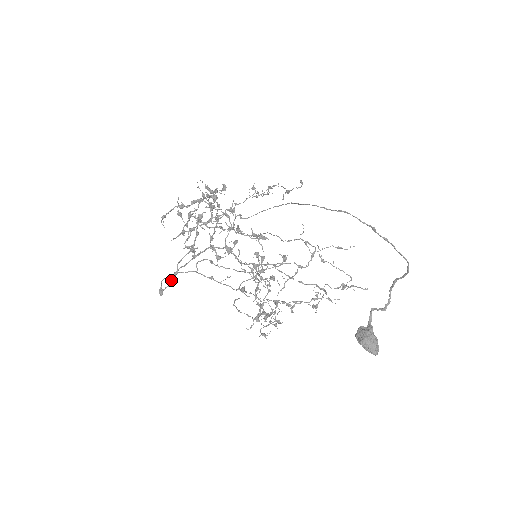
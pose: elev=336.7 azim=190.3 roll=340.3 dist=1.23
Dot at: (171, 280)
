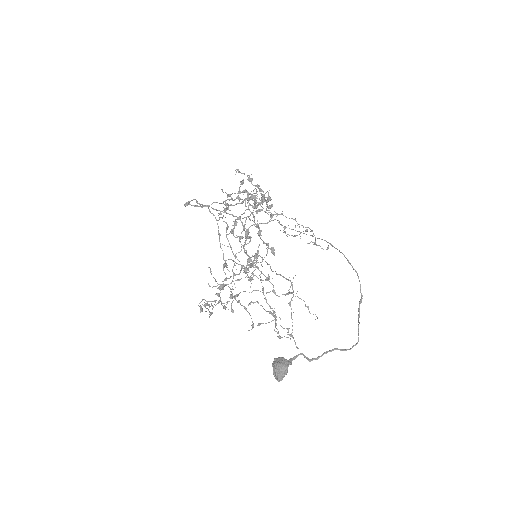
Dot at: occluded
